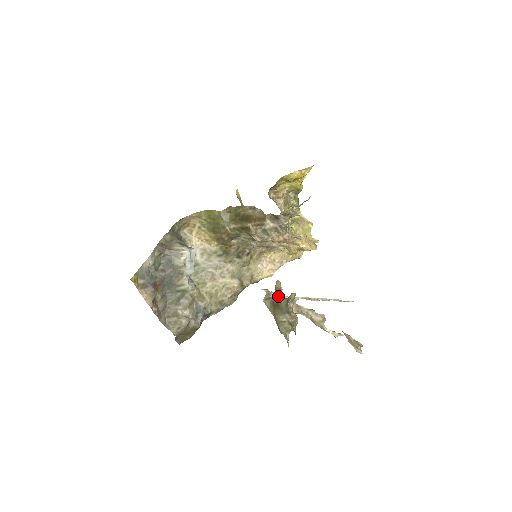
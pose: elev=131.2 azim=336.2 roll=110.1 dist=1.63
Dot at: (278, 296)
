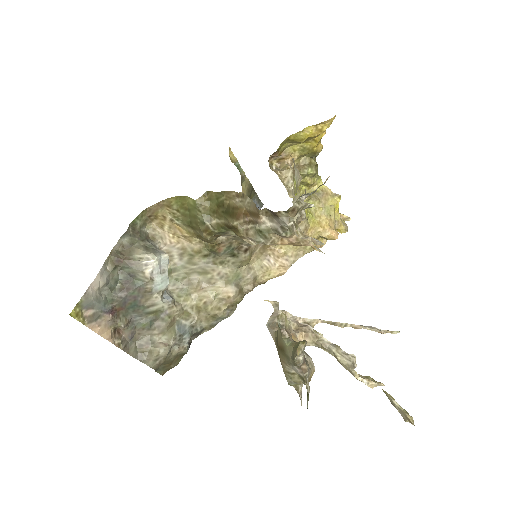
Dot at: (282, 337)
